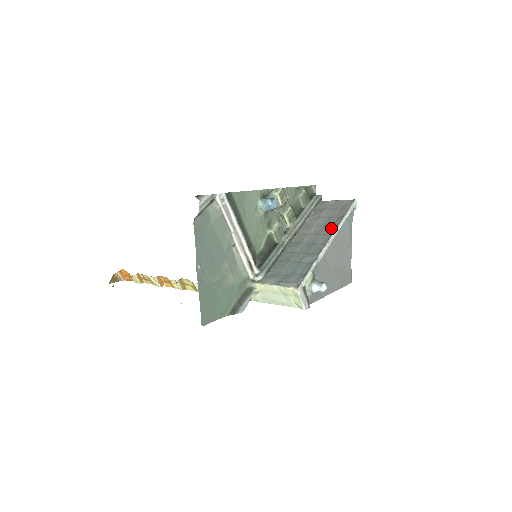
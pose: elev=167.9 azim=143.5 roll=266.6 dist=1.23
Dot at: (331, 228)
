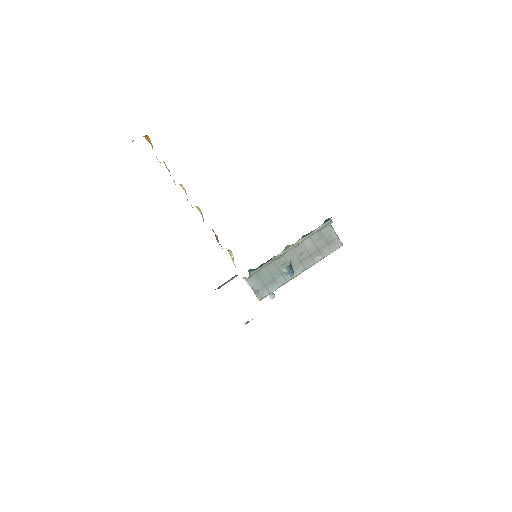
Dot at: (310, 263)
